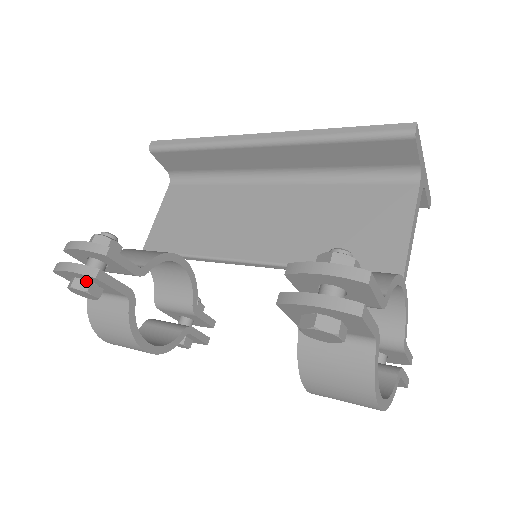
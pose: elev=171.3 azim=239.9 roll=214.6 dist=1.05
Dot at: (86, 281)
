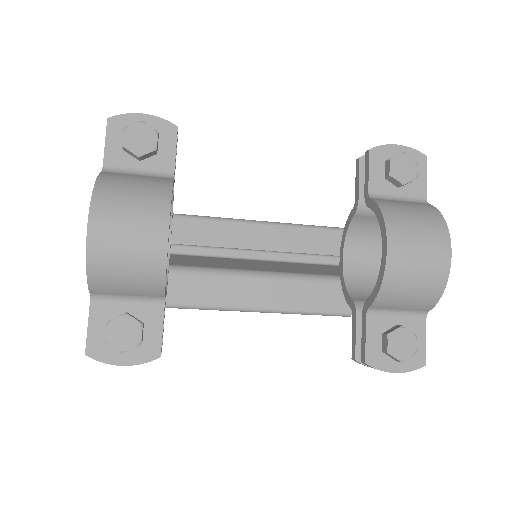
Dot at: occluded
